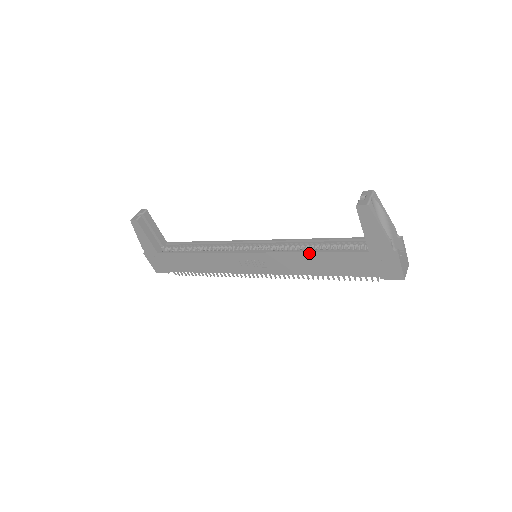
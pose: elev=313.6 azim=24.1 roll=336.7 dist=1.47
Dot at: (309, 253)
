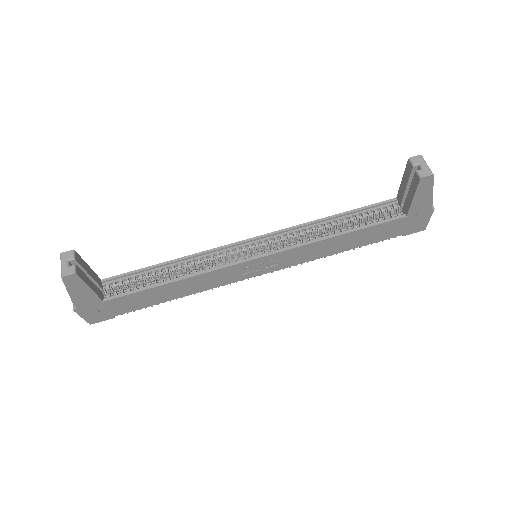
Dot at: (340, 236)
